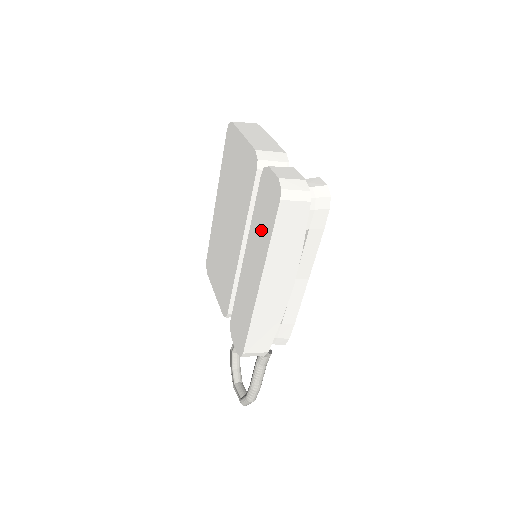
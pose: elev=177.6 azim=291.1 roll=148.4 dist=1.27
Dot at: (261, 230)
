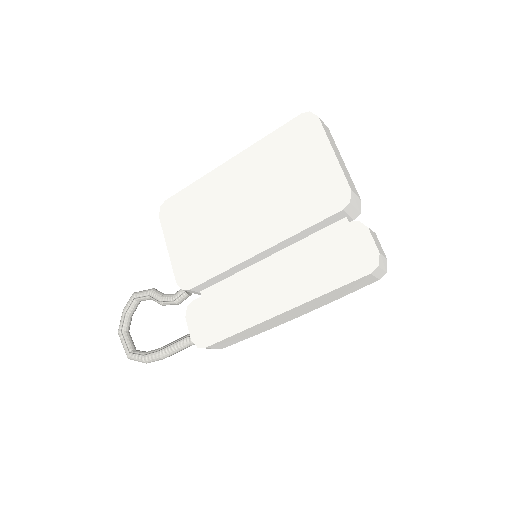
Dot at: (316, 270)
